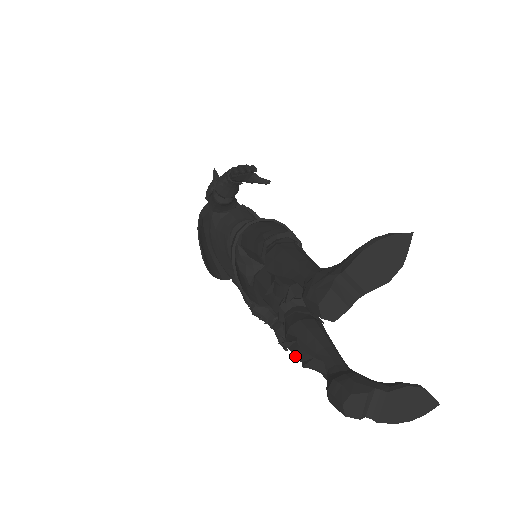
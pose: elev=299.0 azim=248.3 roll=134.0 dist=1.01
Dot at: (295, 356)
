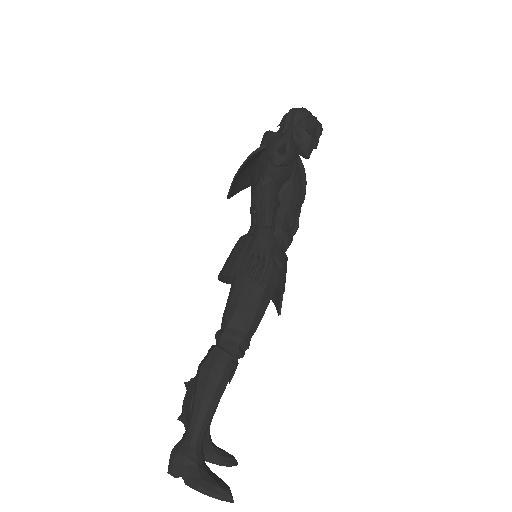
Dot at: occluded
